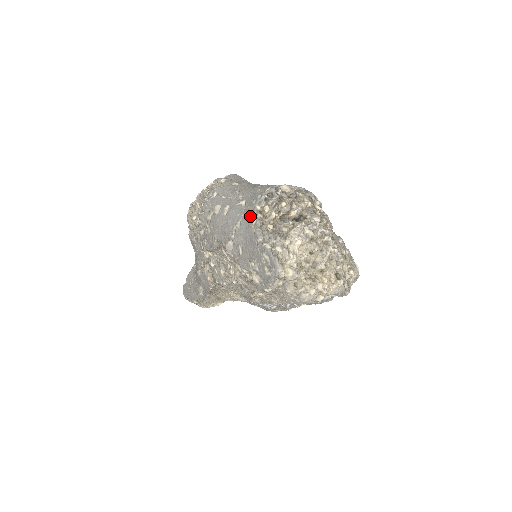
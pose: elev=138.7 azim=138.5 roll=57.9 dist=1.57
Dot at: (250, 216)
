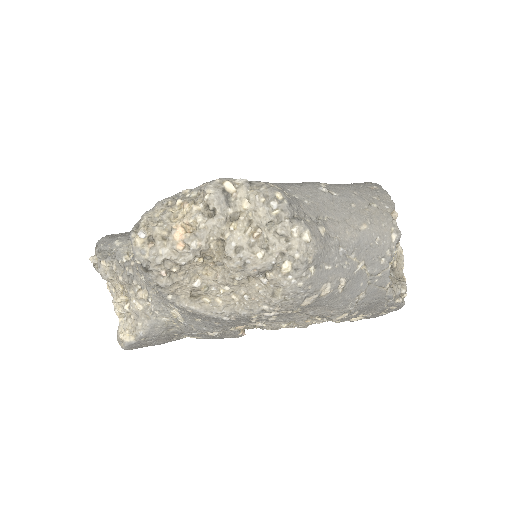
Dot at: (382, 282)
